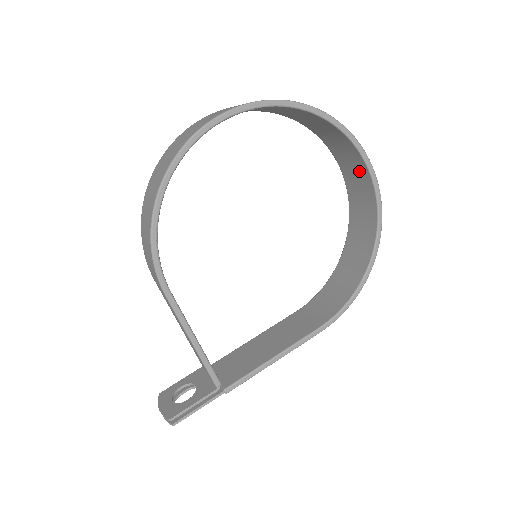
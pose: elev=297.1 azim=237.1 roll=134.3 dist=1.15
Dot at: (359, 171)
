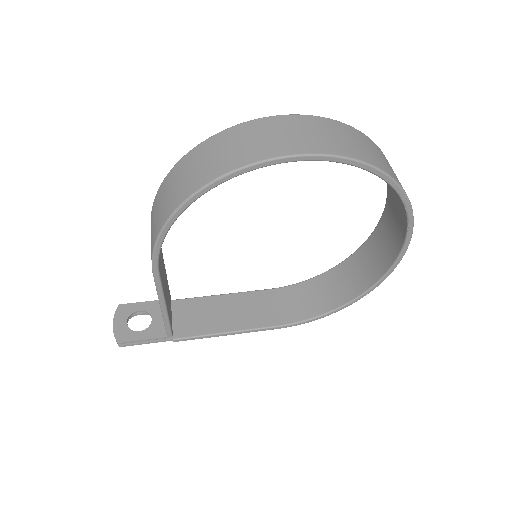
Dot at: (398, 230)
